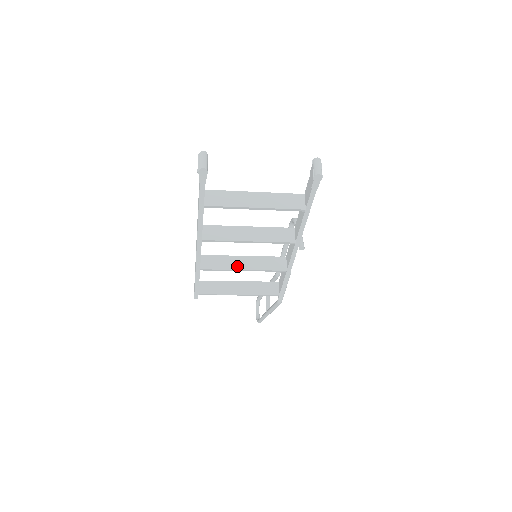
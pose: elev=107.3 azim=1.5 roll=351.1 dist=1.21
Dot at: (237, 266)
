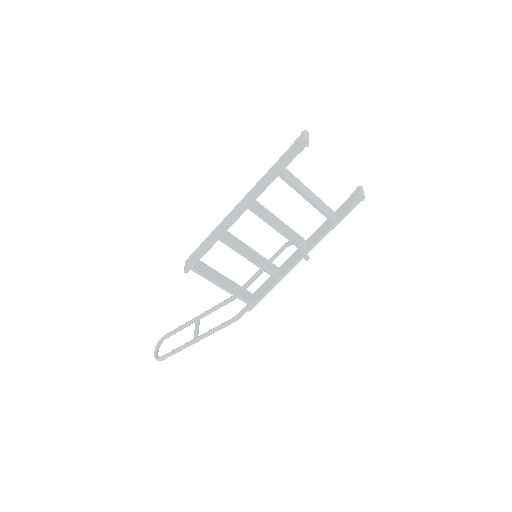
Dot at: (247, 253)
